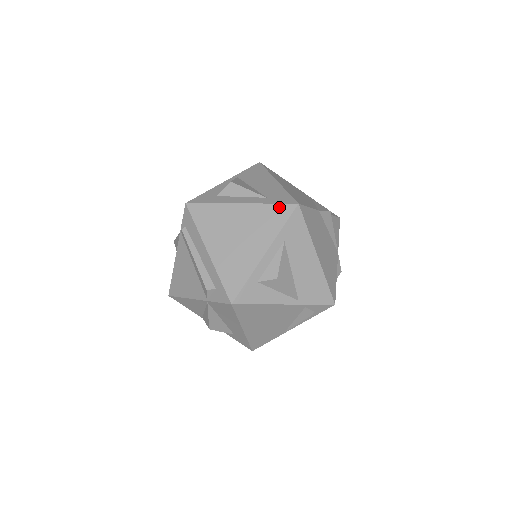
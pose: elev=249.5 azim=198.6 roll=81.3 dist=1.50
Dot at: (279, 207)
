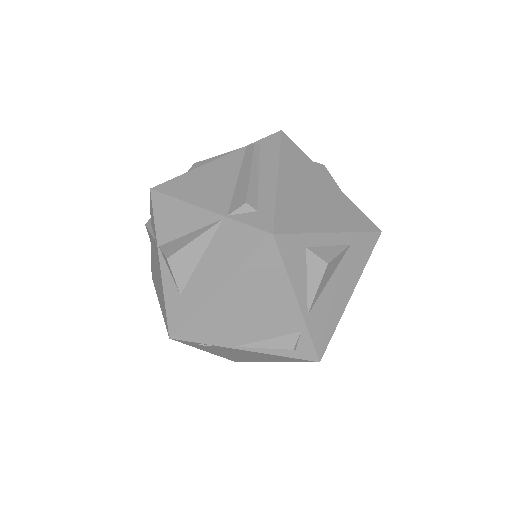
Dot at: (364, 216)
